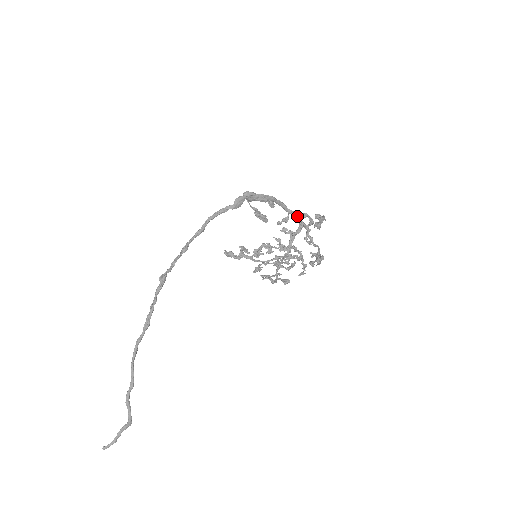
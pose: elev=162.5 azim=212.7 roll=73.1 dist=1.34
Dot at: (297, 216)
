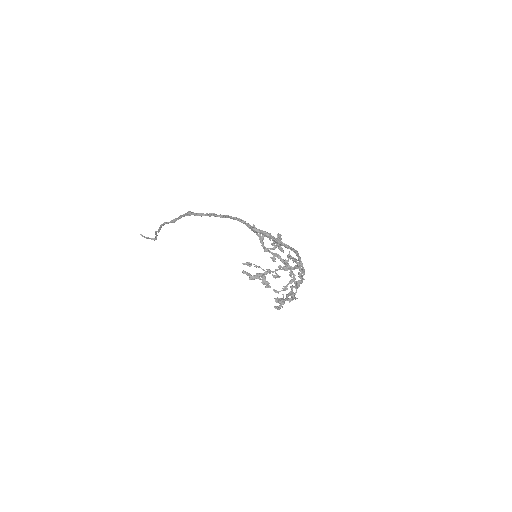
Dot at: (302, 267)
